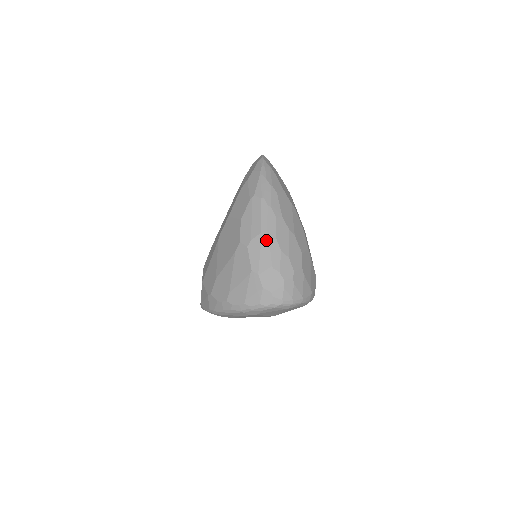
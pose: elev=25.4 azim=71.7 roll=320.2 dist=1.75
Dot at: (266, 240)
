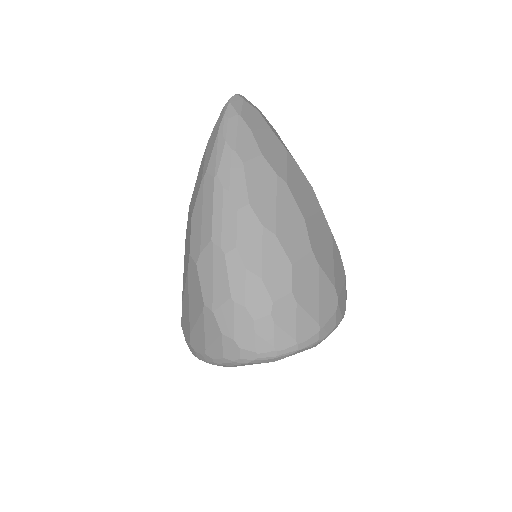
Dot at: (220, 252)
